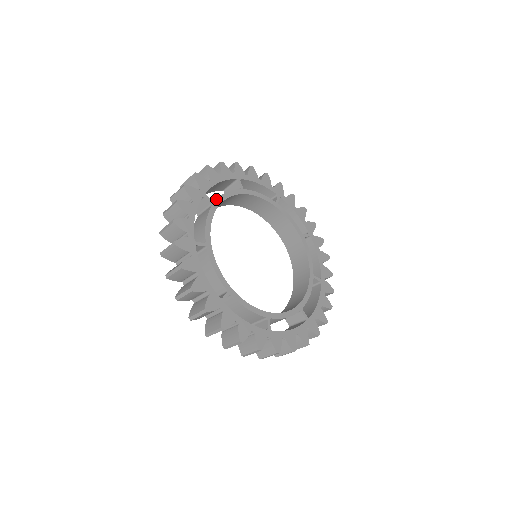
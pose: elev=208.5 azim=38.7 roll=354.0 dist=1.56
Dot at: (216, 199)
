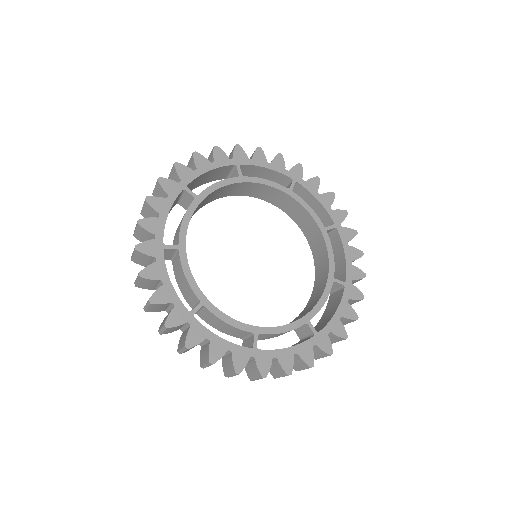
Dot at: occluded
